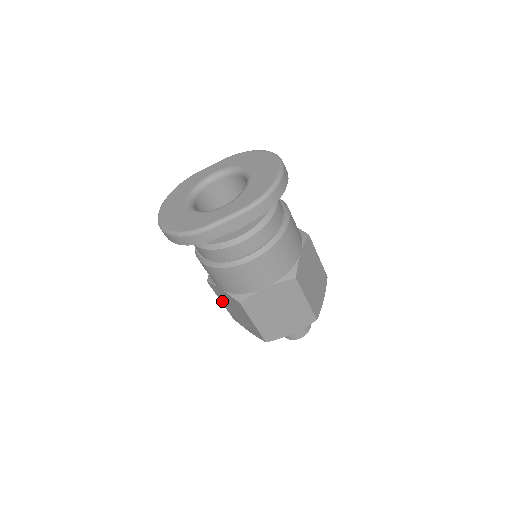
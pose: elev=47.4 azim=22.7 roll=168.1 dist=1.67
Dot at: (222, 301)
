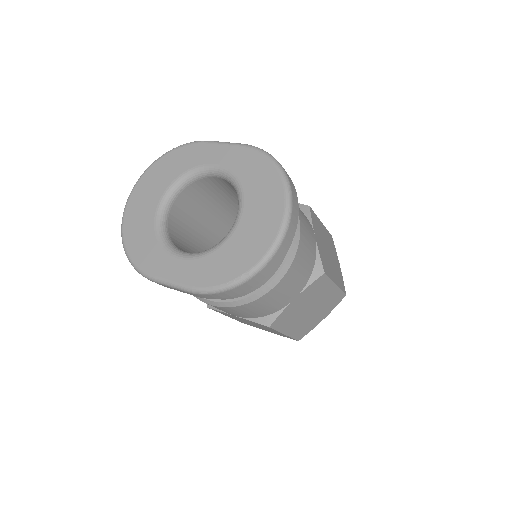
Dot at: occluded
